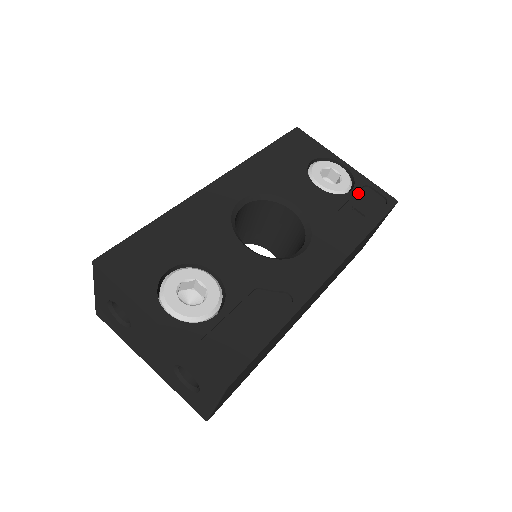
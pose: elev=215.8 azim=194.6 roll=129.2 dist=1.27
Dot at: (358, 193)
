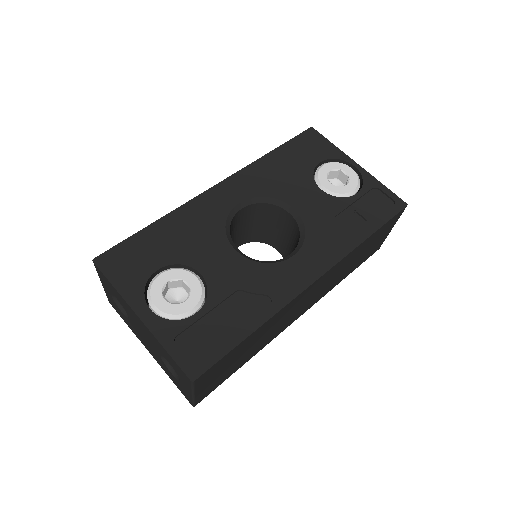
Dot at: (365, 196)
